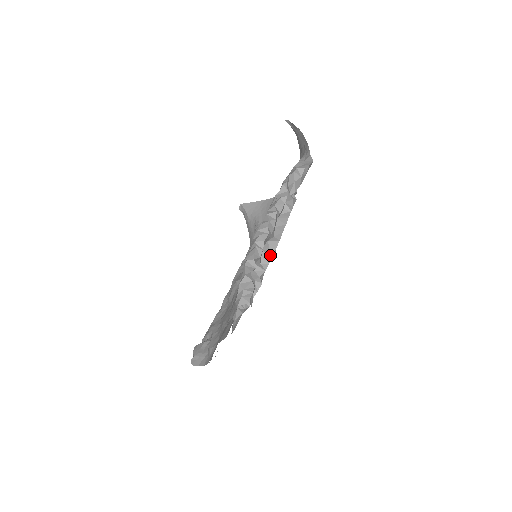
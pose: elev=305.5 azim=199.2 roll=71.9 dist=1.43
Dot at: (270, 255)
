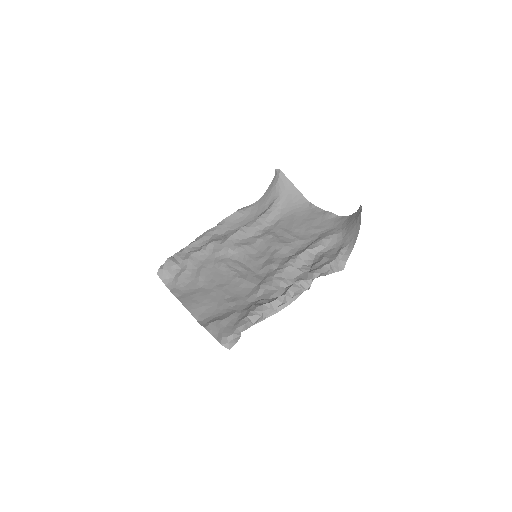
Dot at: (264, 318)
